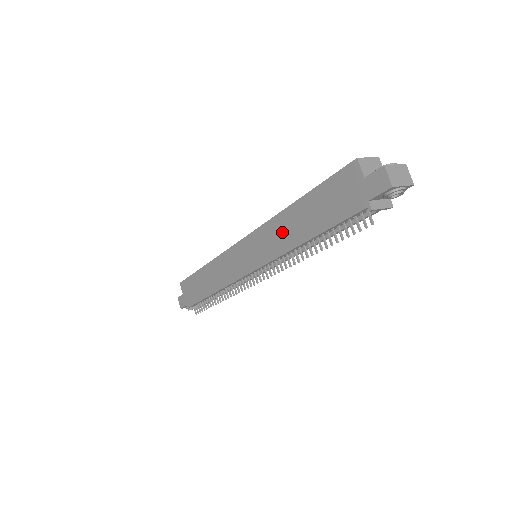
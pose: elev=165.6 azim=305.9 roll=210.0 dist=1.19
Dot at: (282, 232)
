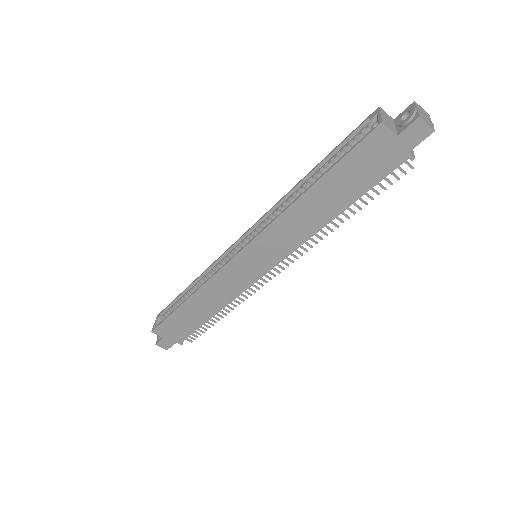
Dot at: (299, 223)
